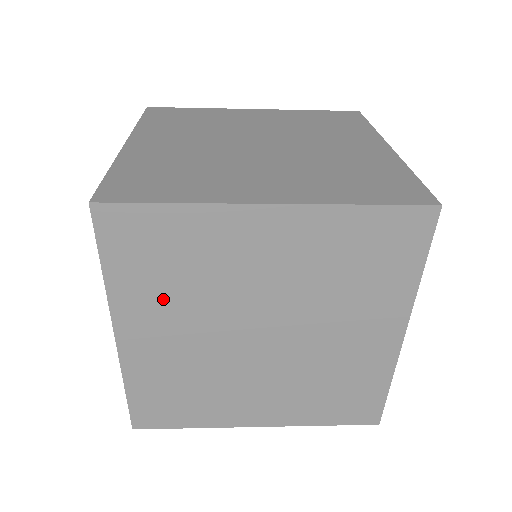
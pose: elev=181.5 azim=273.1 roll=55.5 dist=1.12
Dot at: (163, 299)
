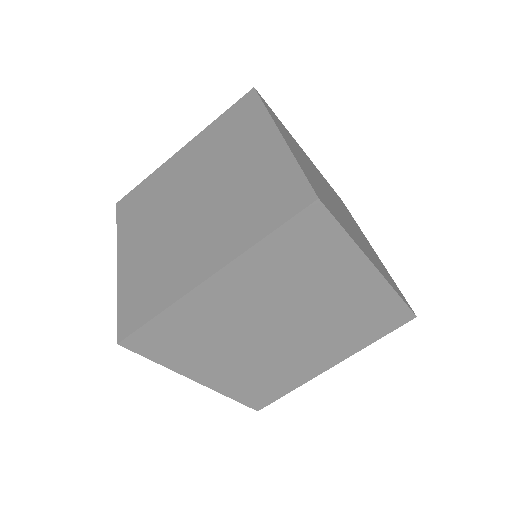
Dot at: (291, 142)
